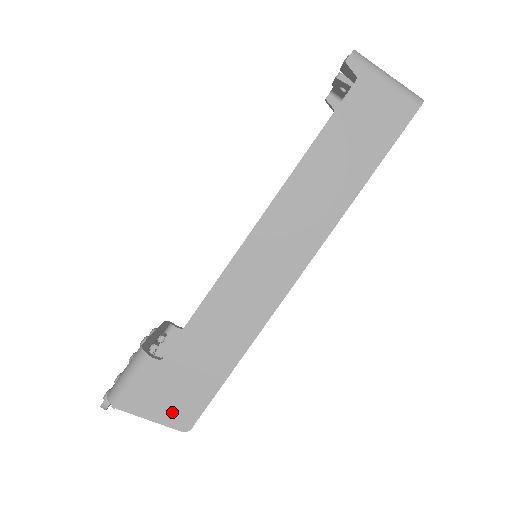
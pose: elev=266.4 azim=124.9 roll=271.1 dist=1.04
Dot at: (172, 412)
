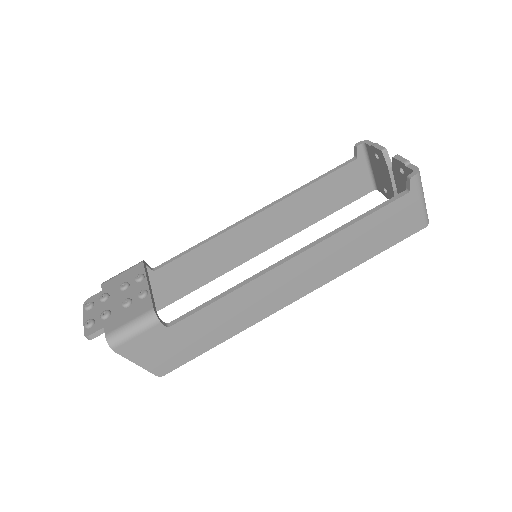
Dot at: (156, 362)
